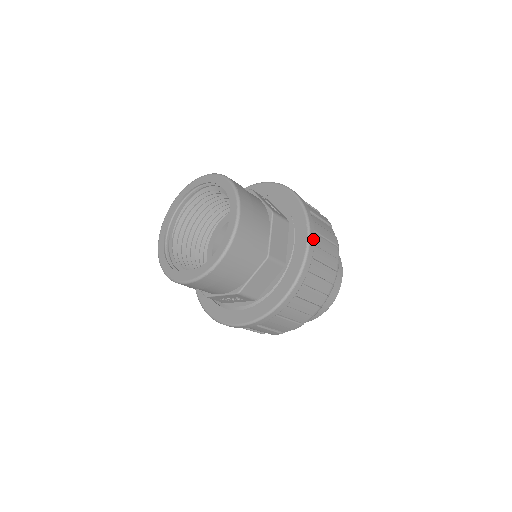
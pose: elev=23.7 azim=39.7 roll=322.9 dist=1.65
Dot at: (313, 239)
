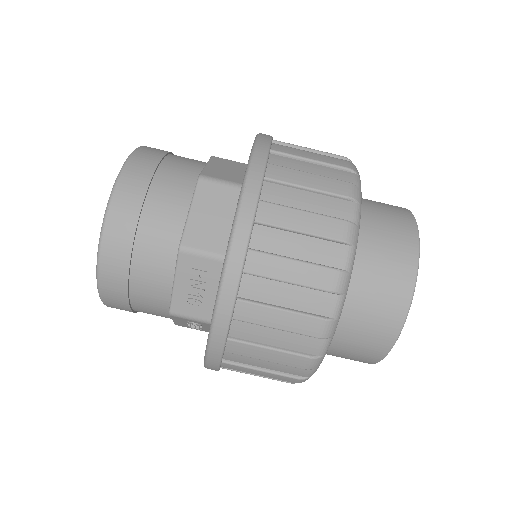
Dot at: (267, 138)
